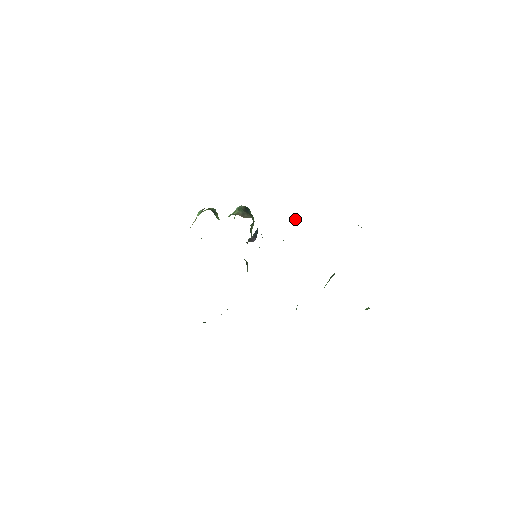
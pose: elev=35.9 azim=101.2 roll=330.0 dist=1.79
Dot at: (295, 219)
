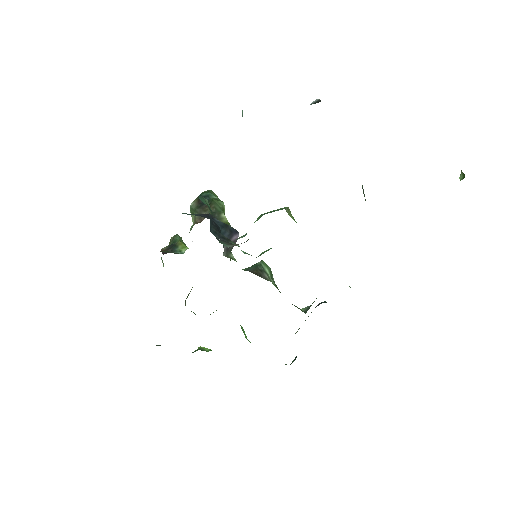
Dot at: occluded
